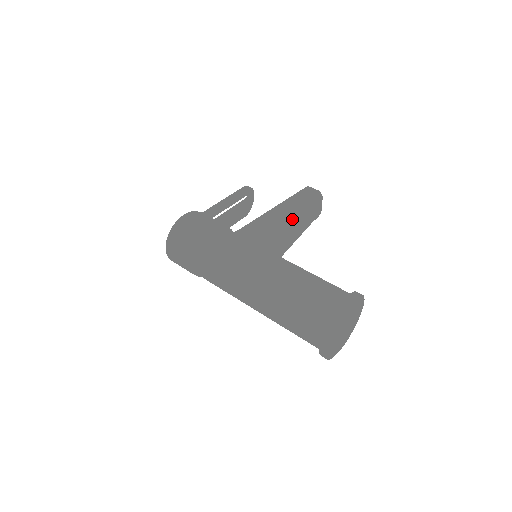
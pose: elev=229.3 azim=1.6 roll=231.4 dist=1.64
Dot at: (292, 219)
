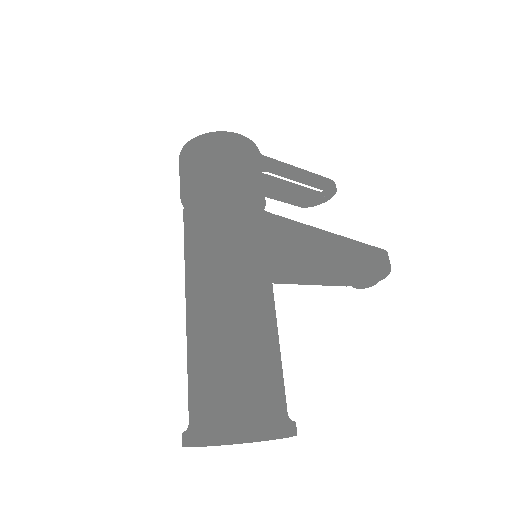
Dot at: (333, 264)
